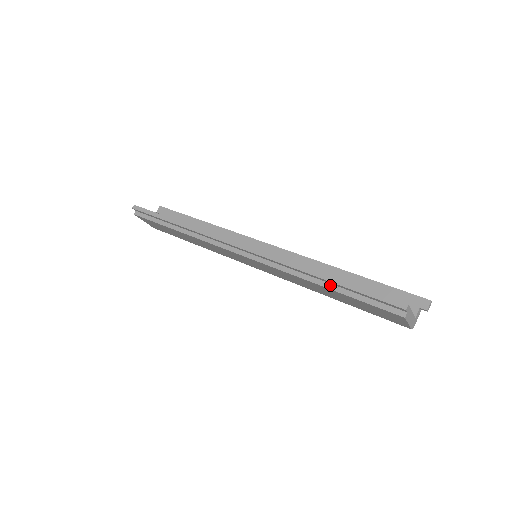
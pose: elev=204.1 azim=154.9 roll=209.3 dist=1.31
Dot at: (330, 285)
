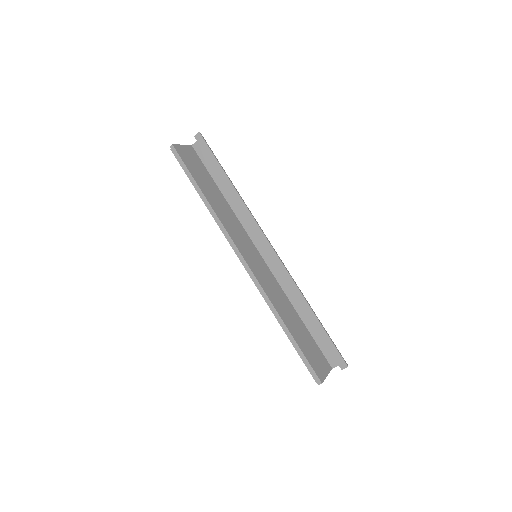
Dot at: occluded
